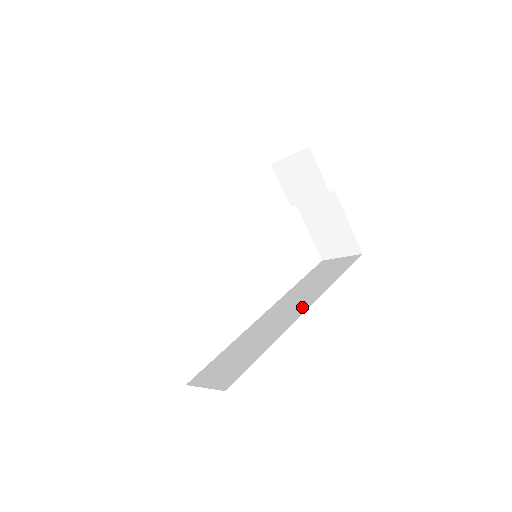
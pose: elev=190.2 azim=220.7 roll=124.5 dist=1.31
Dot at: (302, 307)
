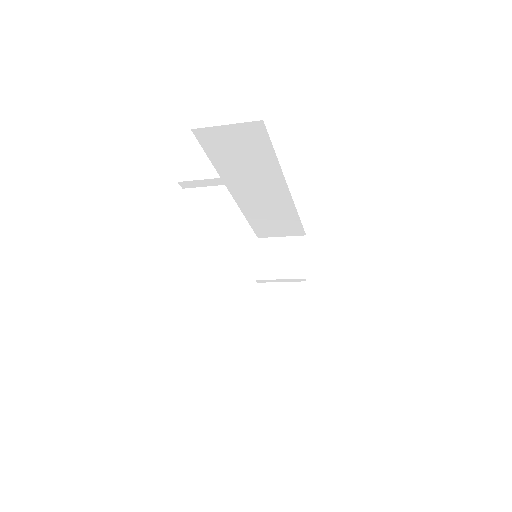
Dot at: occluded
